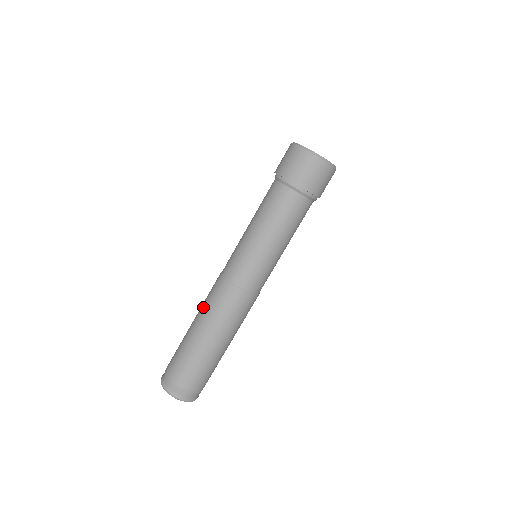
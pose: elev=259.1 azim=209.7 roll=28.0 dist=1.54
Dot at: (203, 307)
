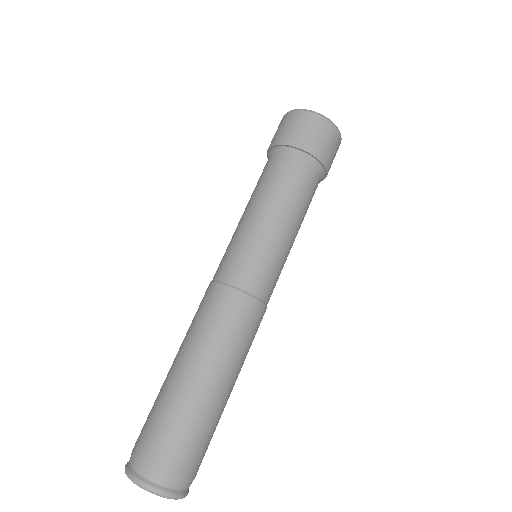
Dot at: (187, 332)
